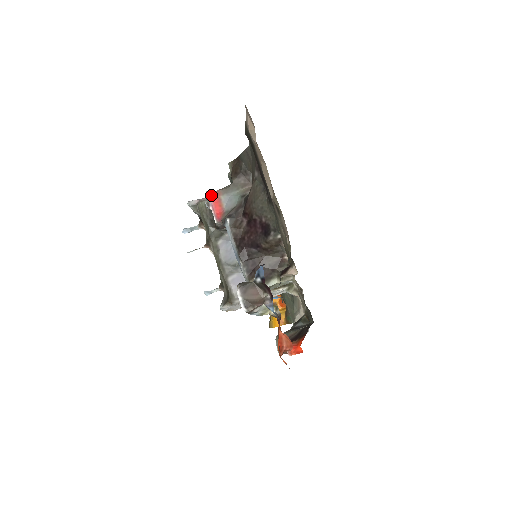
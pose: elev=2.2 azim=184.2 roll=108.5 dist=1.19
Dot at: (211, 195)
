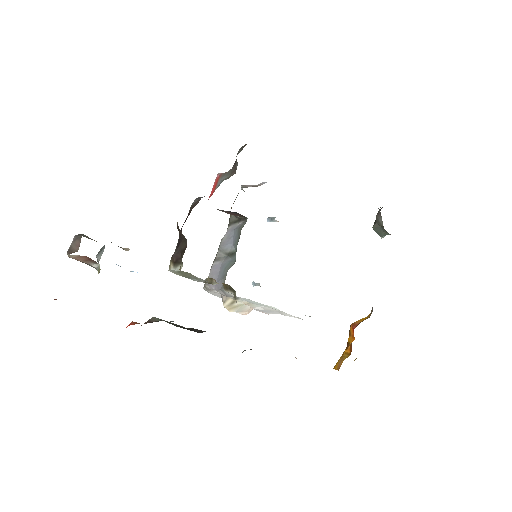
Dot at: (217, 177)
